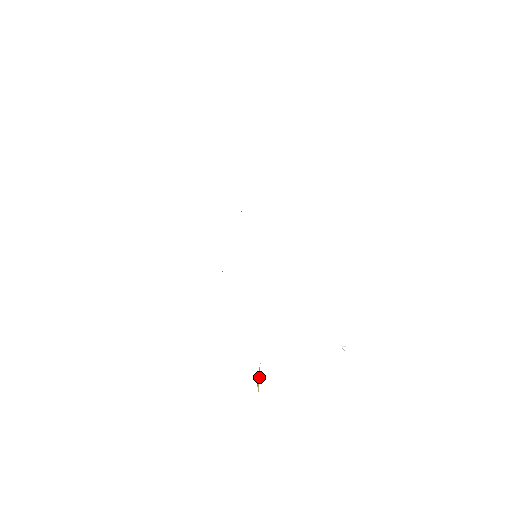
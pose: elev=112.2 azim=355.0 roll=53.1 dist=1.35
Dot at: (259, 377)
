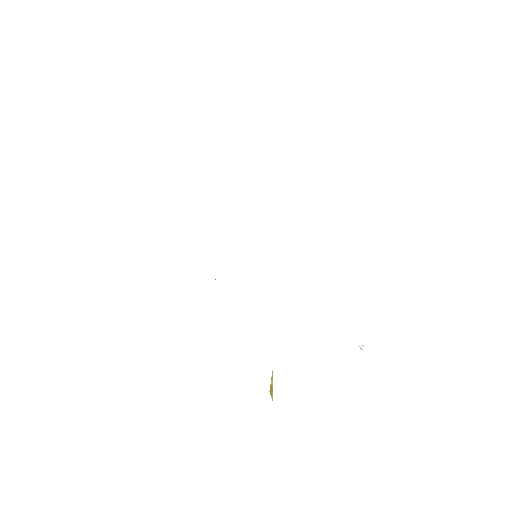
Dot at: (272, 386)
